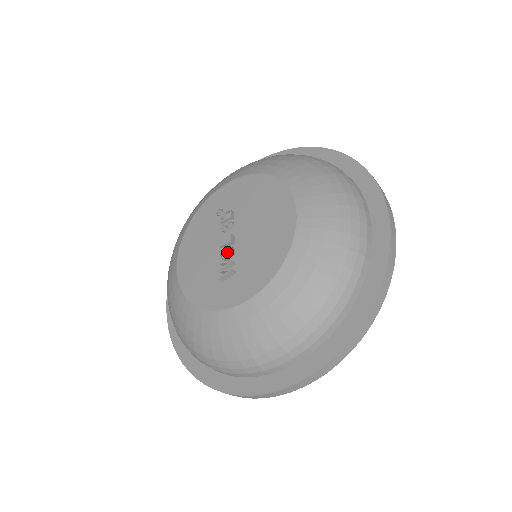
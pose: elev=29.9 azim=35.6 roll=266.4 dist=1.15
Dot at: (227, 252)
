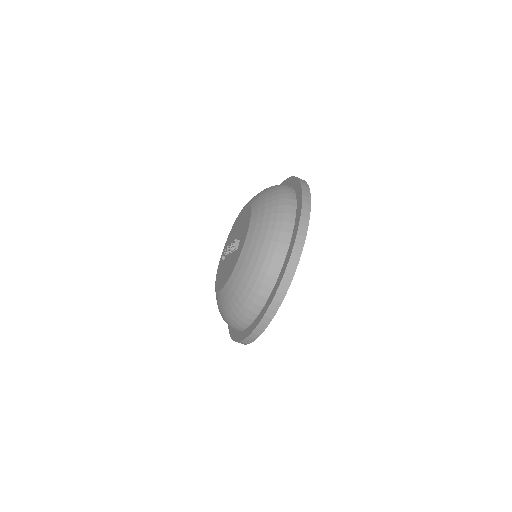
Dot at: occluded
